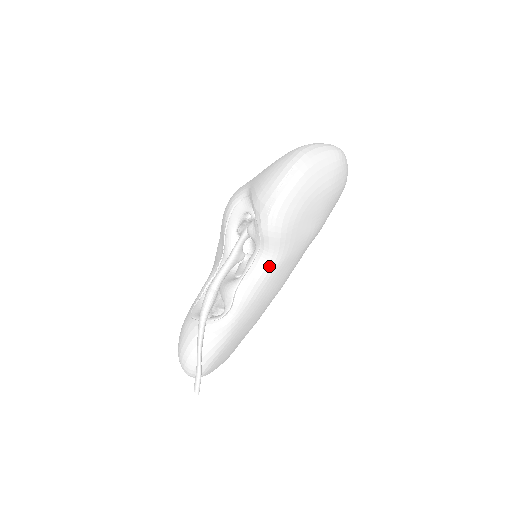
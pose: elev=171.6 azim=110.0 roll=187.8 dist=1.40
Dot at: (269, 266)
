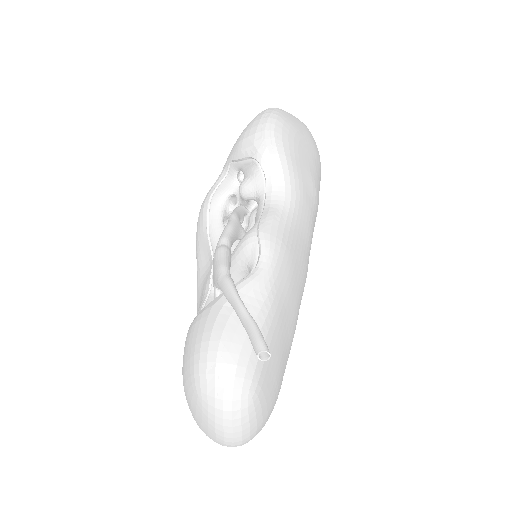
Dot at: (286, 204)
